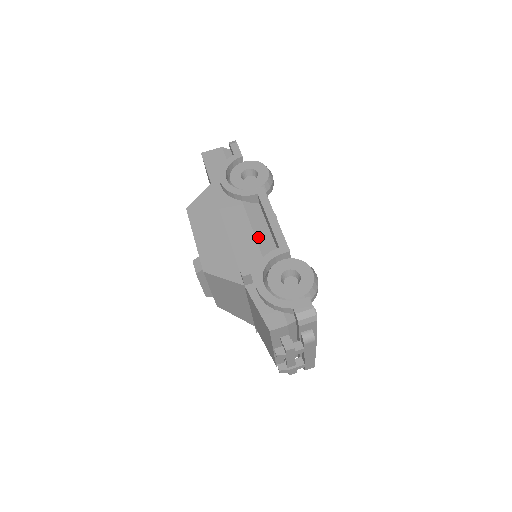
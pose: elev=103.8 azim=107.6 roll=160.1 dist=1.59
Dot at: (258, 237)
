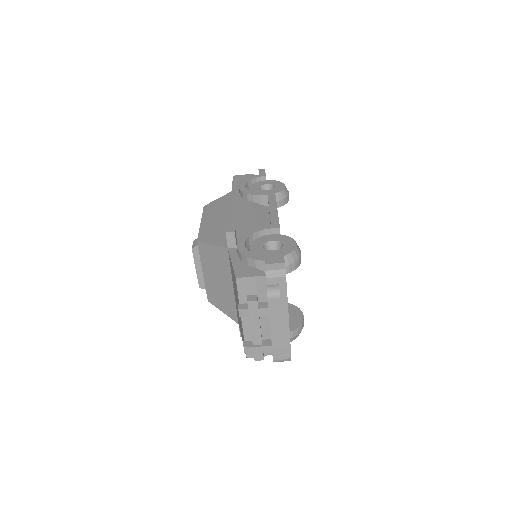
Dot at: (256, 223)
